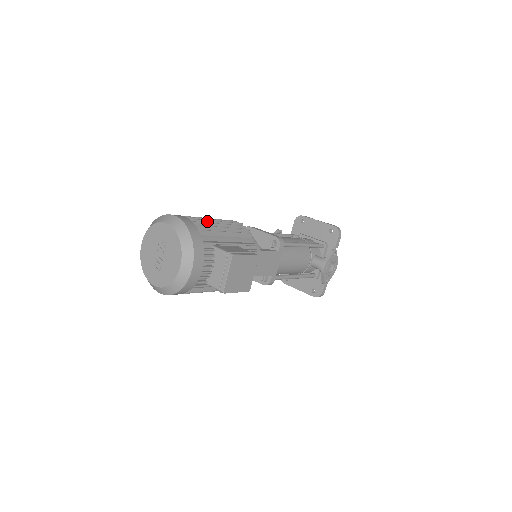
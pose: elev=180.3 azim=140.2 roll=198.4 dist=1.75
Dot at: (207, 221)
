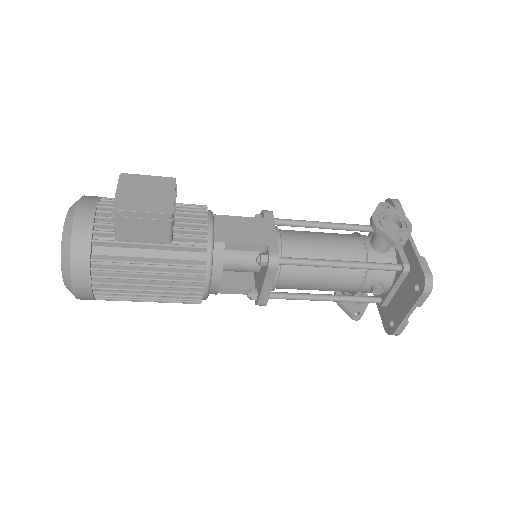
Dot at: occluded
